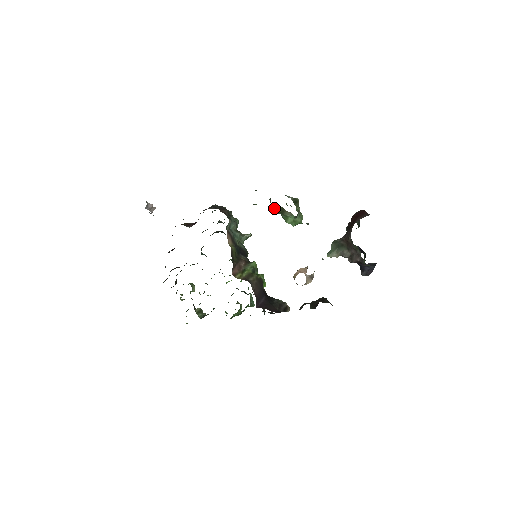
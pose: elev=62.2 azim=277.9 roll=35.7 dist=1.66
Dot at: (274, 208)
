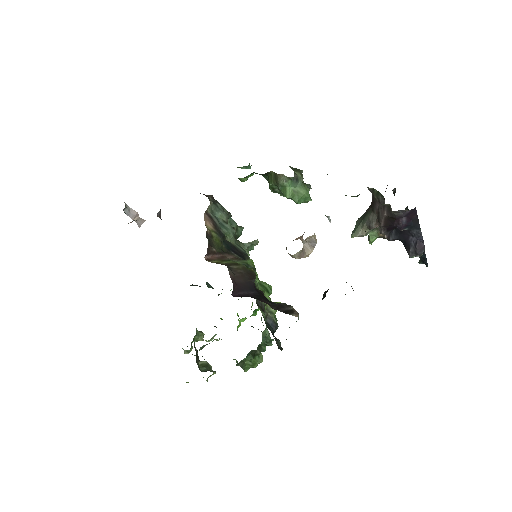
Dot at: (269, 182)
